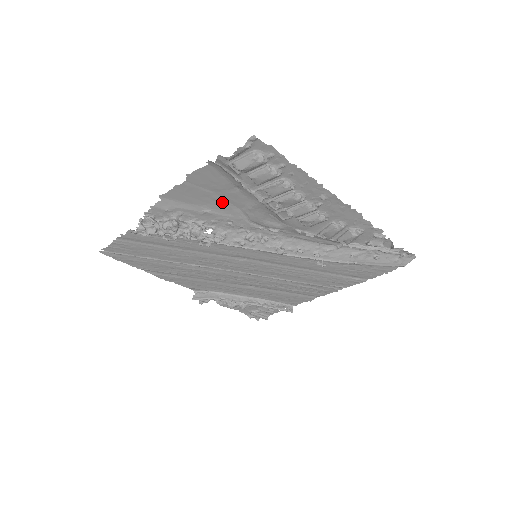
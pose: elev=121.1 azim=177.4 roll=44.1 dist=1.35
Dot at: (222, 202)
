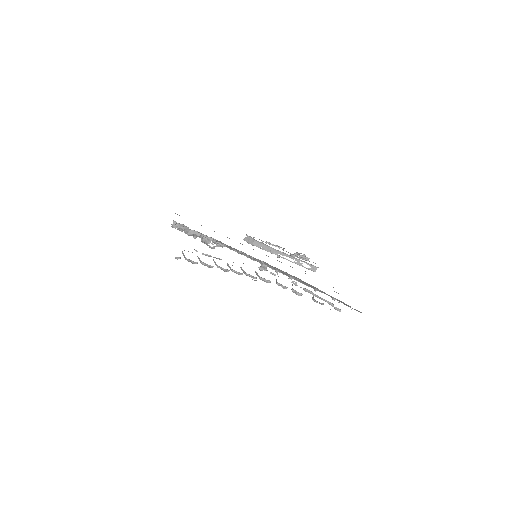
Dot at: occluded
